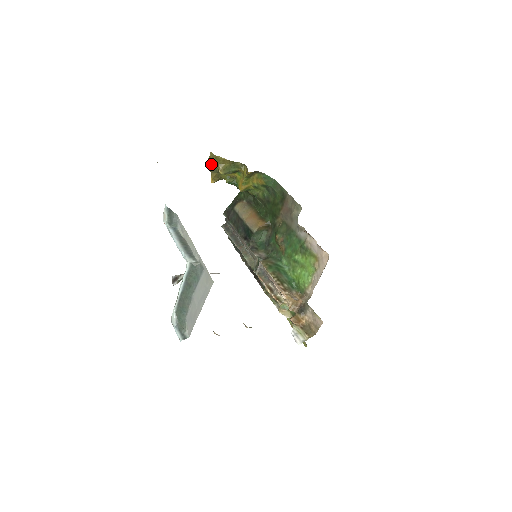
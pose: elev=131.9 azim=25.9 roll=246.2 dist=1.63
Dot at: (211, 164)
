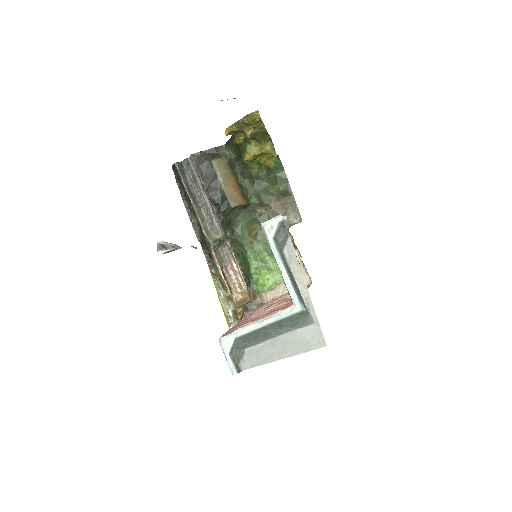
Dot at: (246, 121)
